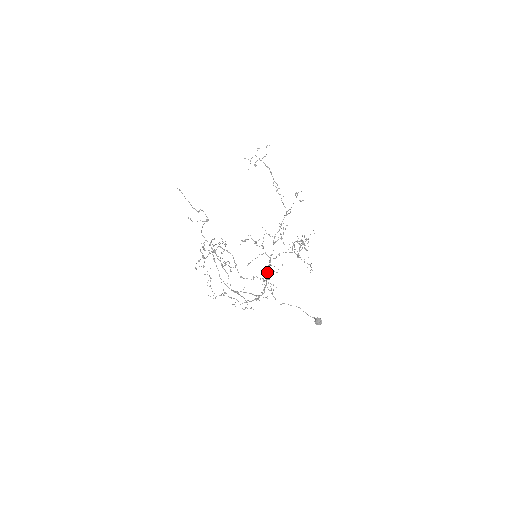
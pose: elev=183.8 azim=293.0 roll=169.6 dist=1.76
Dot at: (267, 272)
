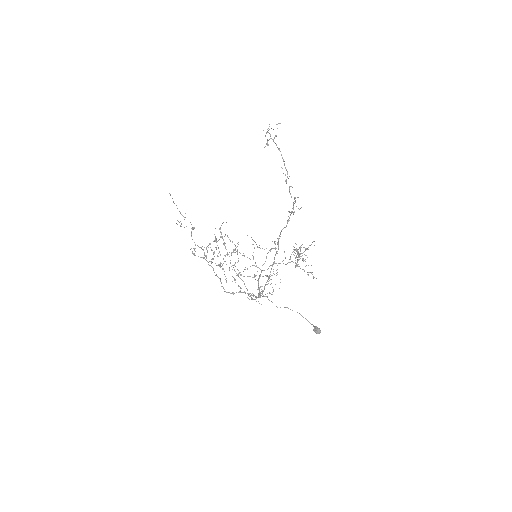
Dot at: (258, 283)
